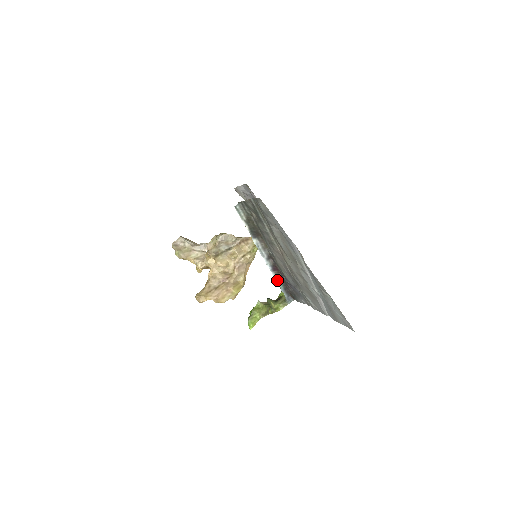
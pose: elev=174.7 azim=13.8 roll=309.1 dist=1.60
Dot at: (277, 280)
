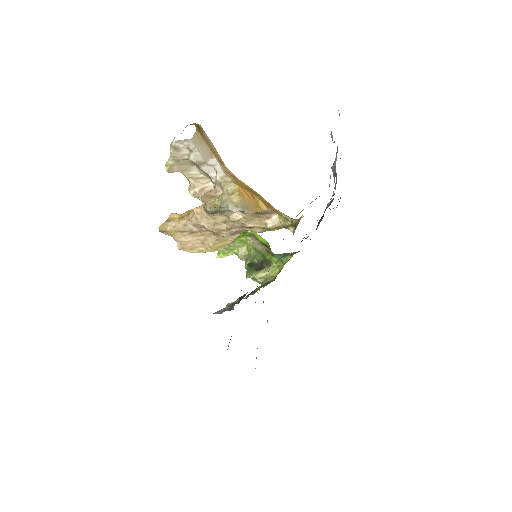
Dot at: (257, 292)
